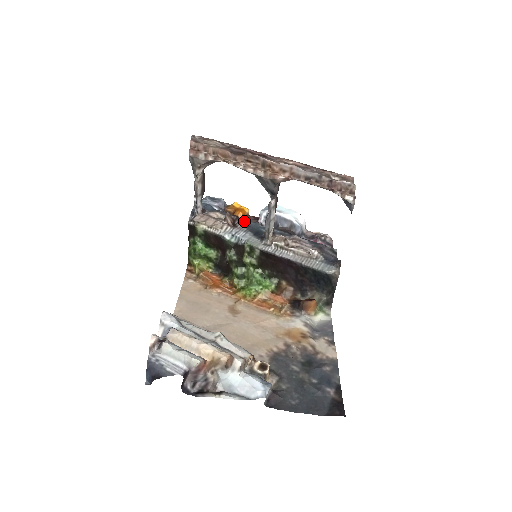
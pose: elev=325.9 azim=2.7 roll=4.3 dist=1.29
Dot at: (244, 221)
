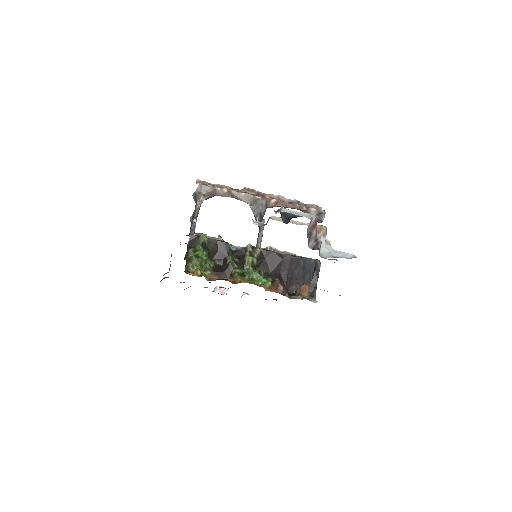
Dot at: occluded
